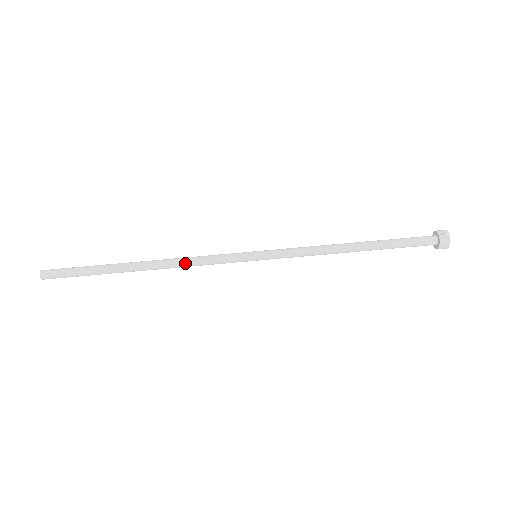
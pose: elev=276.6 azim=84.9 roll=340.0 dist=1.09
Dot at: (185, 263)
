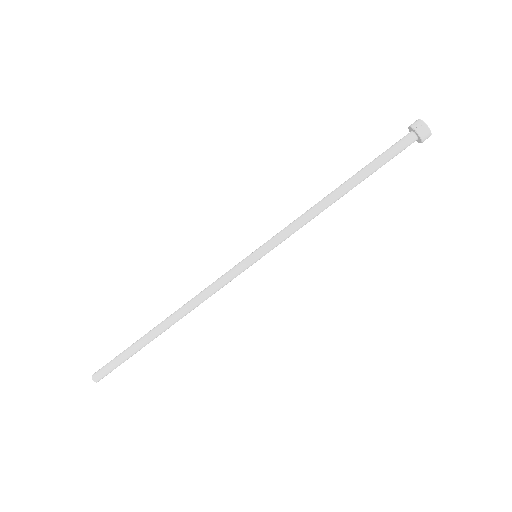
Dot at: (200, 300)
